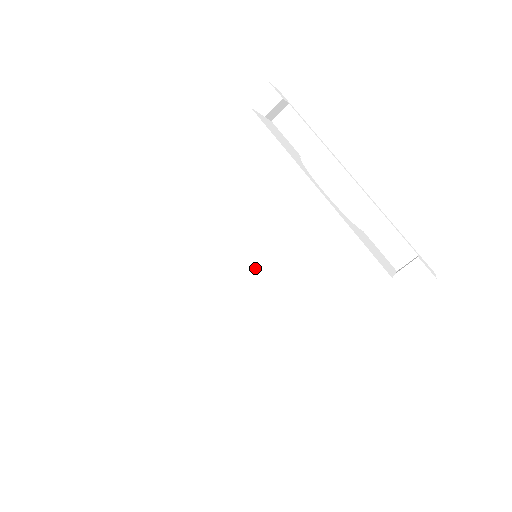
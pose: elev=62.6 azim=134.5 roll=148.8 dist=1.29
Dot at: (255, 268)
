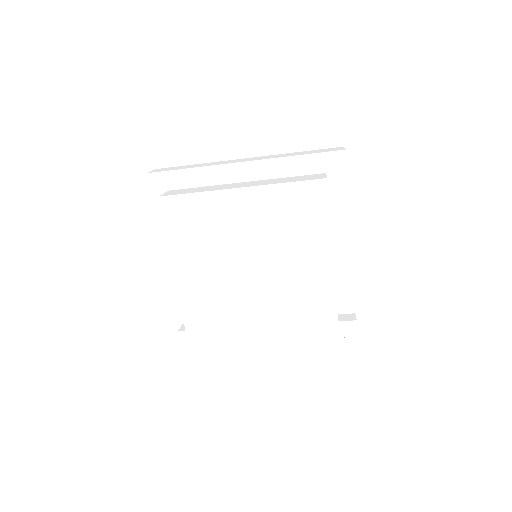
Dot at: (259, 280)
